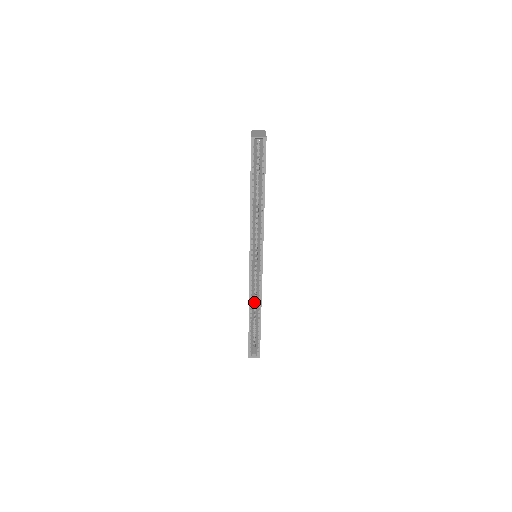
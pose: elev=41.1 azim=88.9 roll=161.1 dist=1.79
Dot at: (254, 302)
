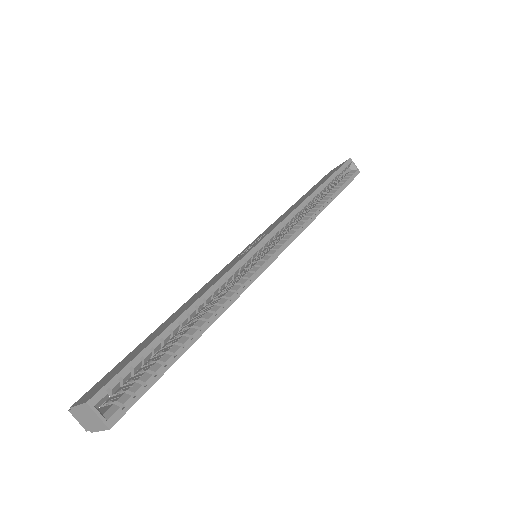
Dot at: occluded
